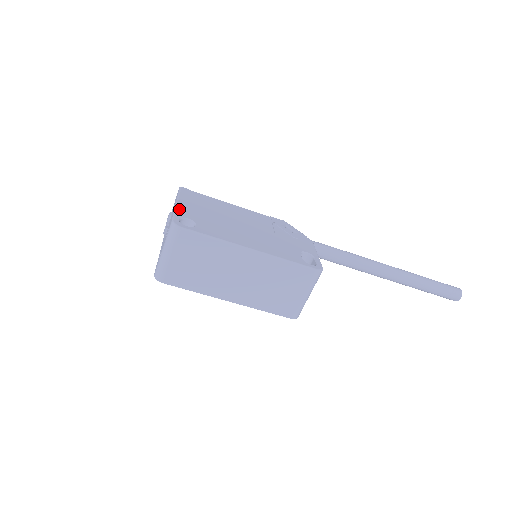
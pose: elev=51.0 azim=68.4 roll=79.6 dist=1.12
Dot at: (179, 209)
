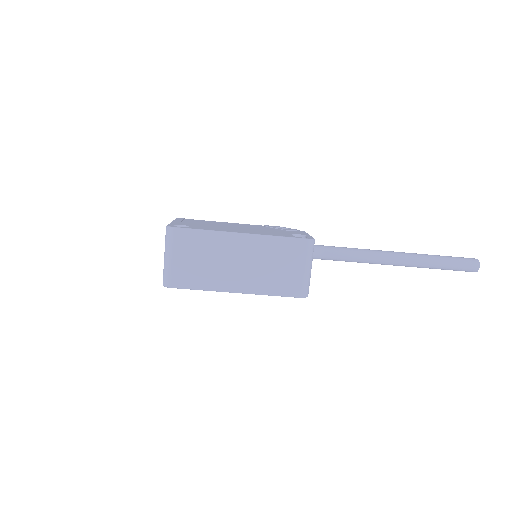
Dot at: (174, 223)
